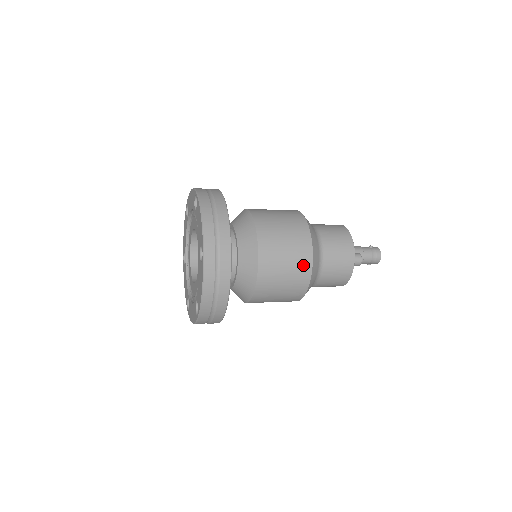
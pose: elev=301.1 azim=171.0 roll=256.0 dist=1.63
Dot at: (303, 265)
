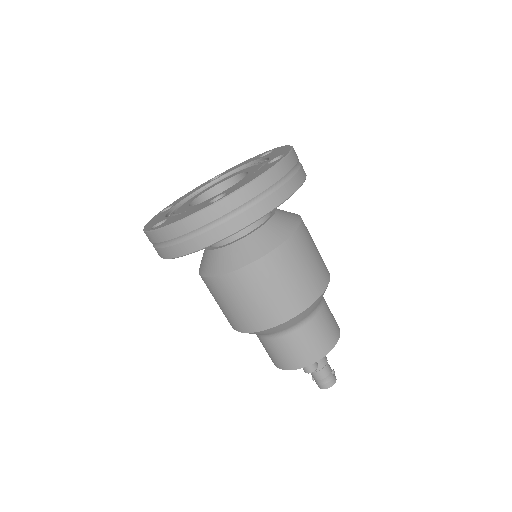
Dot at: (270, 316)
